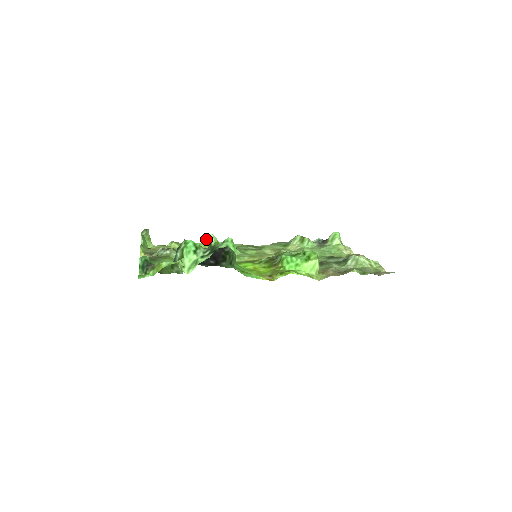
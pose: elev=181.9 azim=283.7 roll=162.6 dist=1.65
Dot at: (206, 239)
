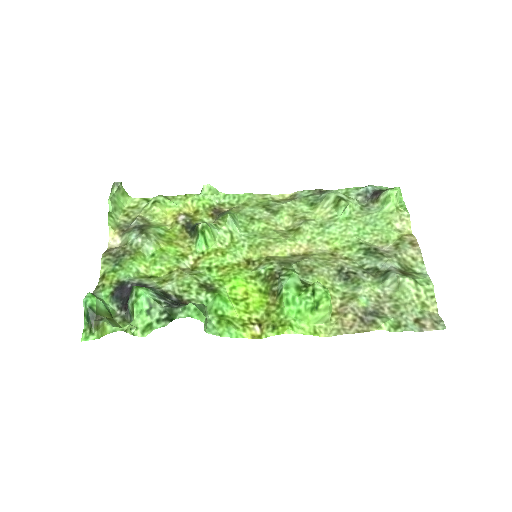
Dot at: (201, 191)
